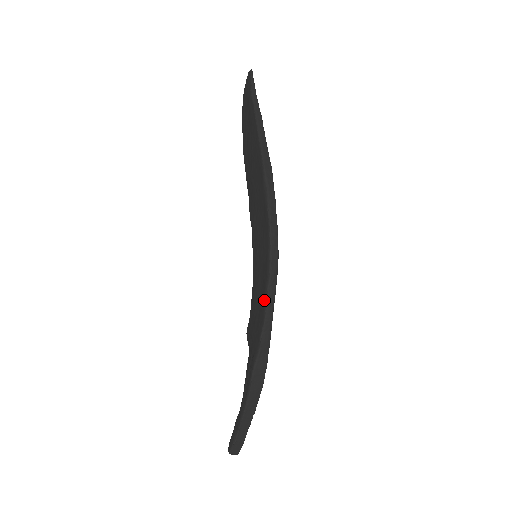
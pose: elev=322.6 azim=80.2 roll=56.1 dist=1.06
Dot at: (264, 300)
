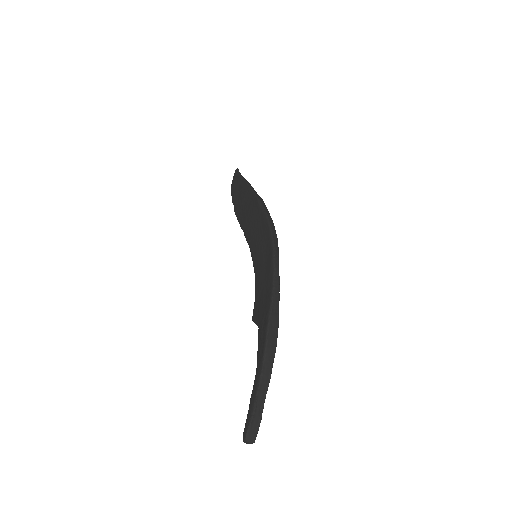
Dot at: (271, 267)
